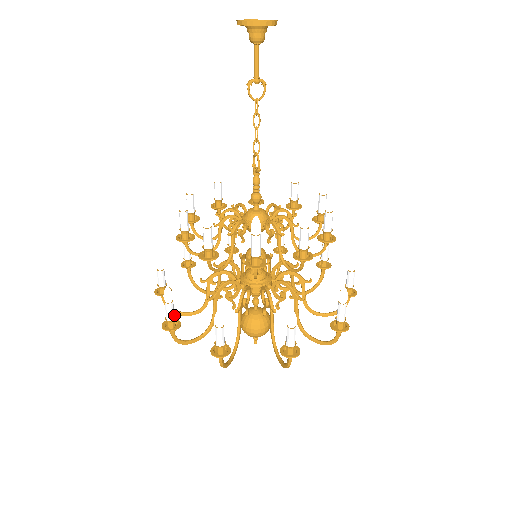
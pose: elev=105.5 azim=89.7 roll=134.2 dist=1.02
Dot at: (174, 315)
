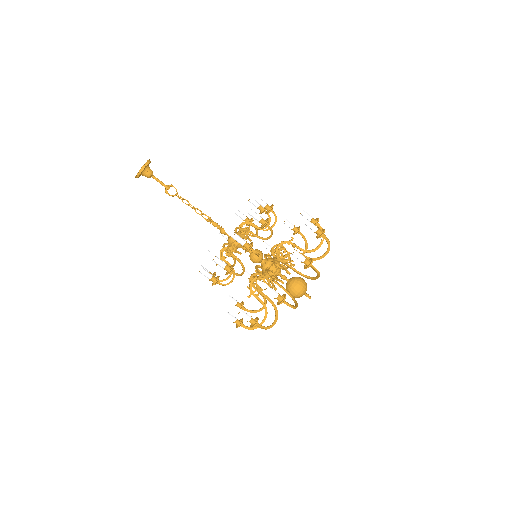
Dot at: (250, 316)
